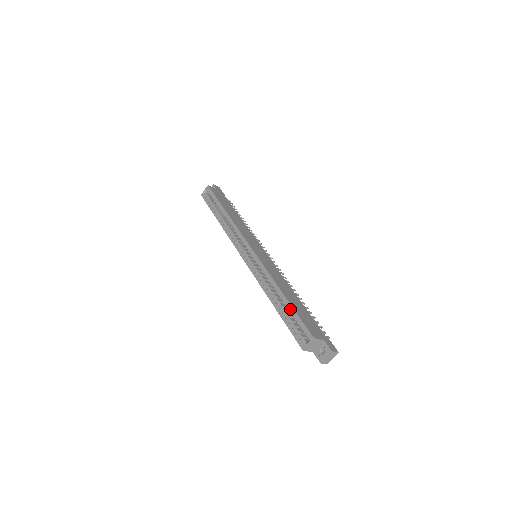
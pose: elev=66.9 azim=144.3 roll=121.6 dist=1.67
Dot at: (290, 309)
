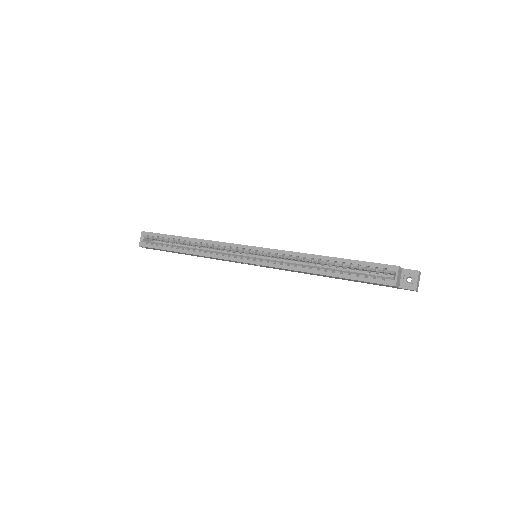
Dot at: (348, 263)
